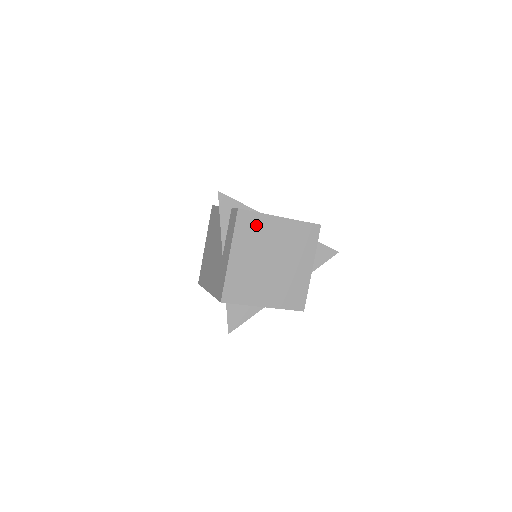
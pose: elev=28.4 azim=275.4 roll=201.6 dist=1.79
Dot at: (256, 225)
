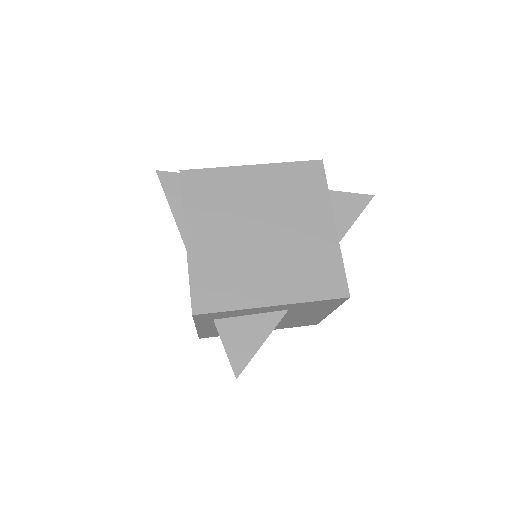
Dot at: (216, 185)
